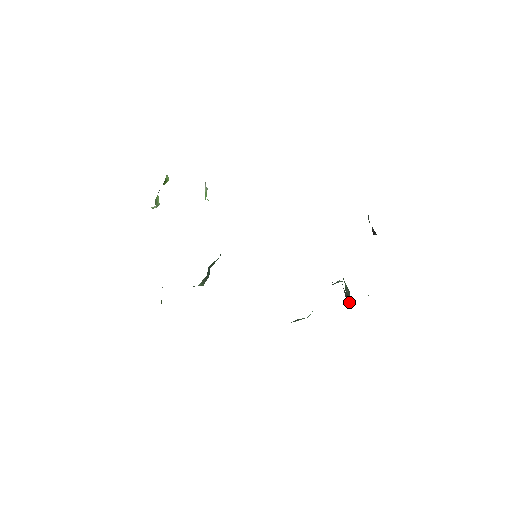
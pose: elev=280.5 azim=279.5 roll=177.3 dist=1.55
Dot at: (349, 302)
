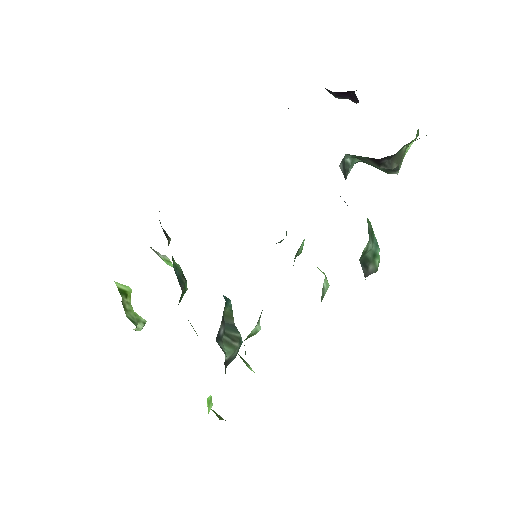
Dot at: occluded
